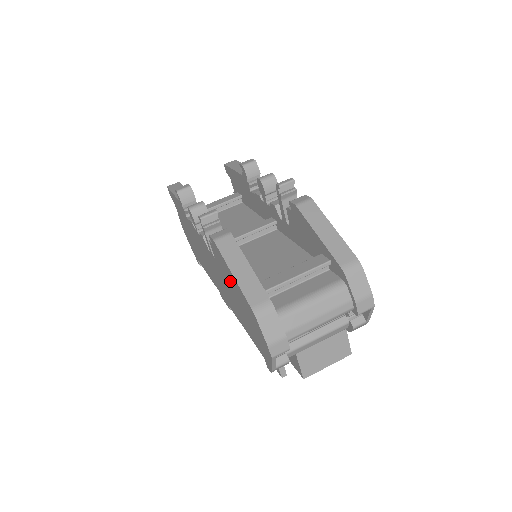
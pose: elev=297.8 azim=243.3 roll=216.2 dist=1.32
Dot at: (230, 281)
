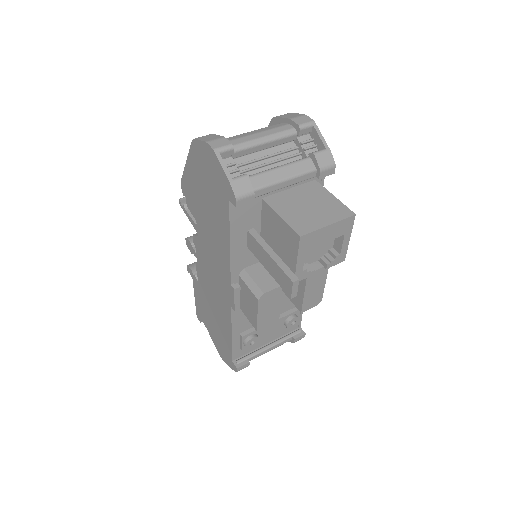
Dot at: (196, 191)
